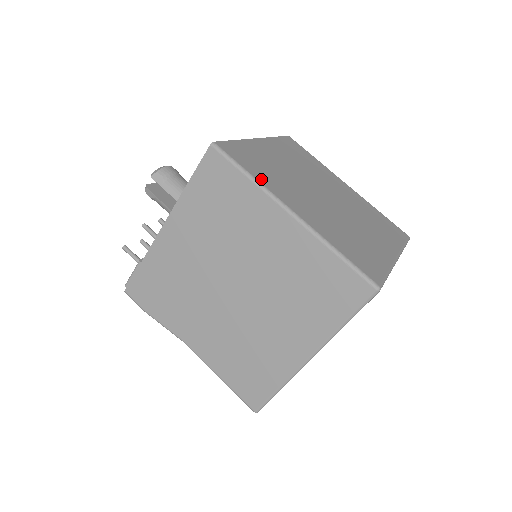
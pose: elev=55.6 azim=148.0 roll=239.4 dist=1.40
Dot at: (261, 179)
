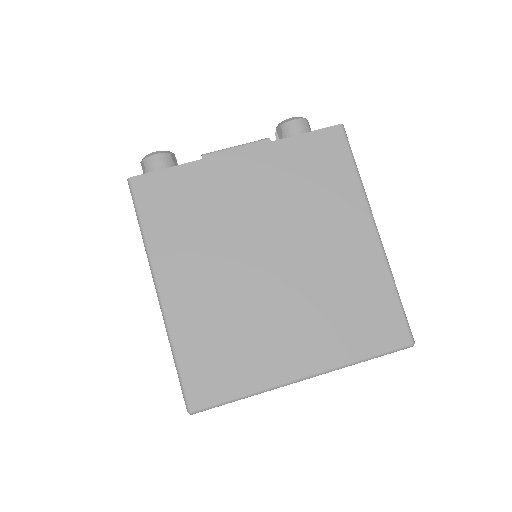
Dot at: (155, 238)
